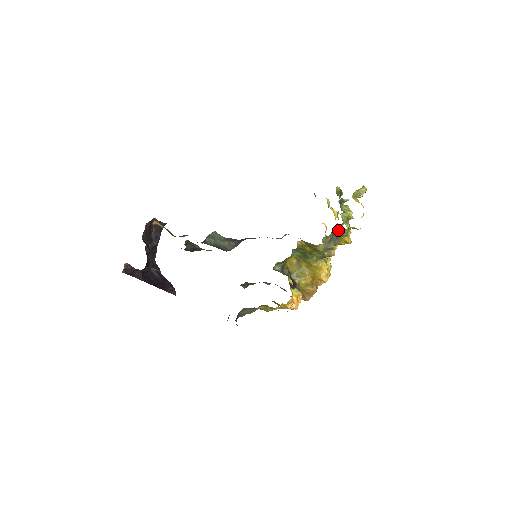
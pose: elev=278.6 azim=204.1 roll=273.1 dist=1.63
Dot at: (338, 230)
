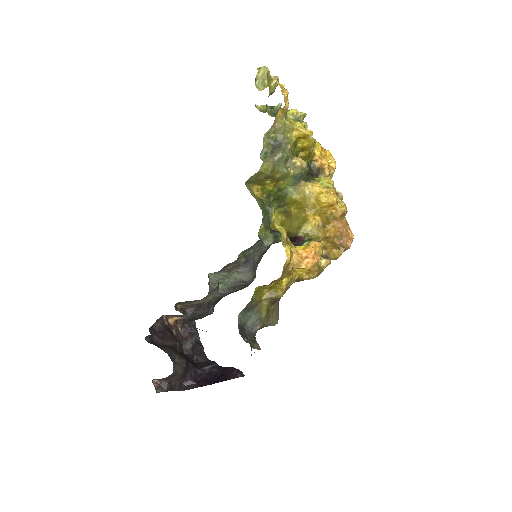
Dot at: (268, 132)
